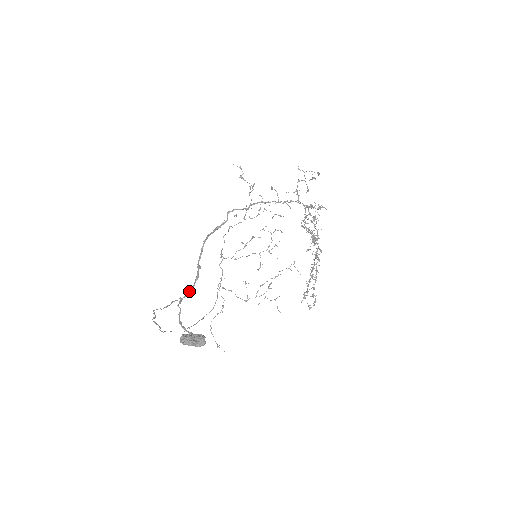
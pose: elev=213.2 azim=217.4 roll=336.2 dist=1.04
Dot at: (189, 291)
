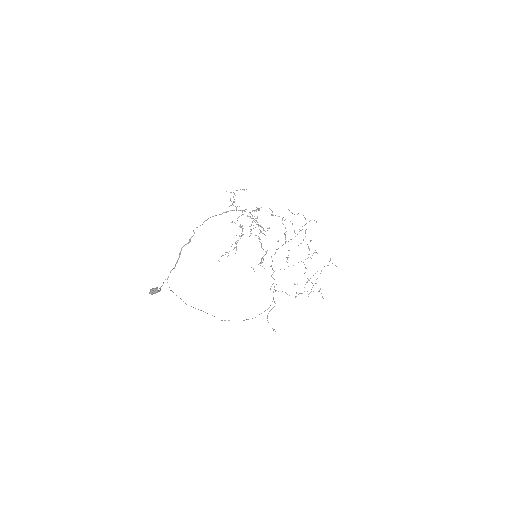
Dot at: occluded
